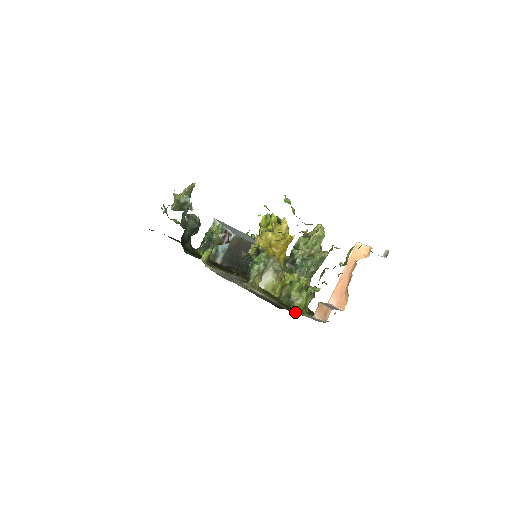
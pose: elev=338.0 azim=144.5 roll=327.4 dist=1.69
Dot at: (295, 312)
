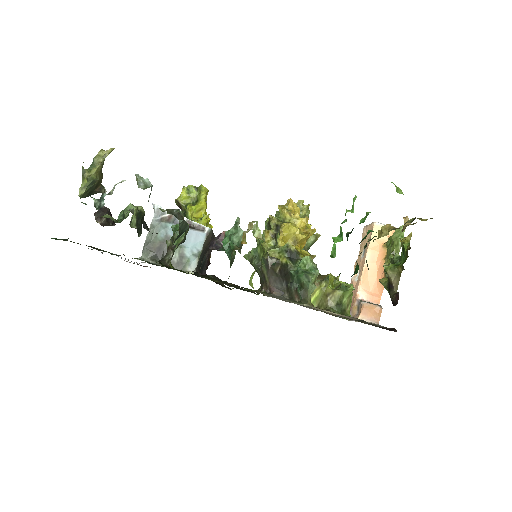
Dot at: occluded
